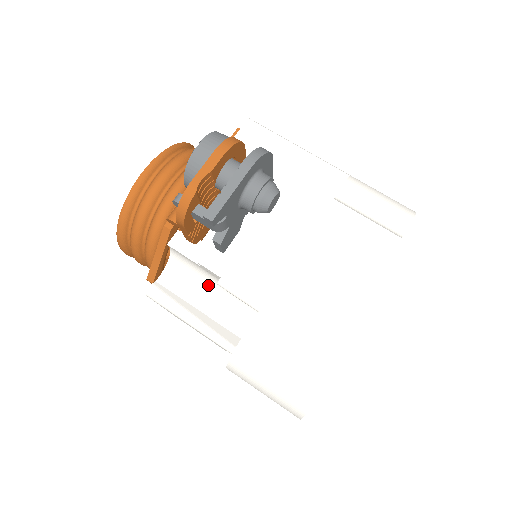
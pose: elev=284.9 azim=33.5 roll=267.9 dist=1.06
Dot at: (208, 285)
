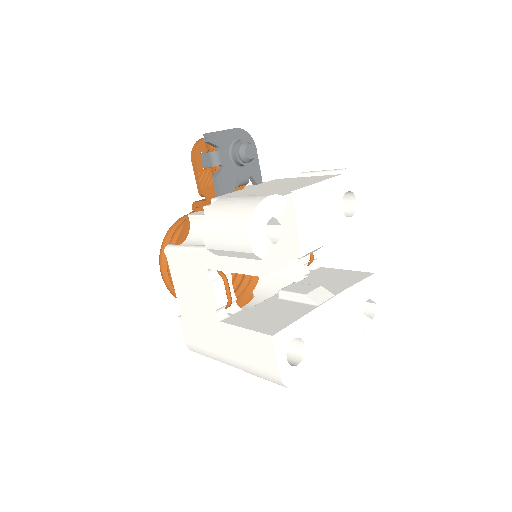
Dot at: occluded
